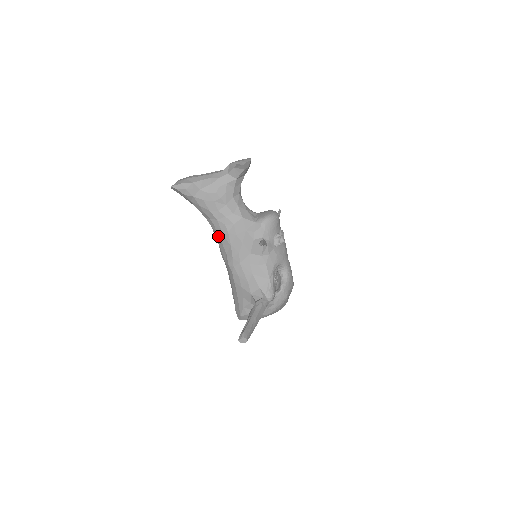
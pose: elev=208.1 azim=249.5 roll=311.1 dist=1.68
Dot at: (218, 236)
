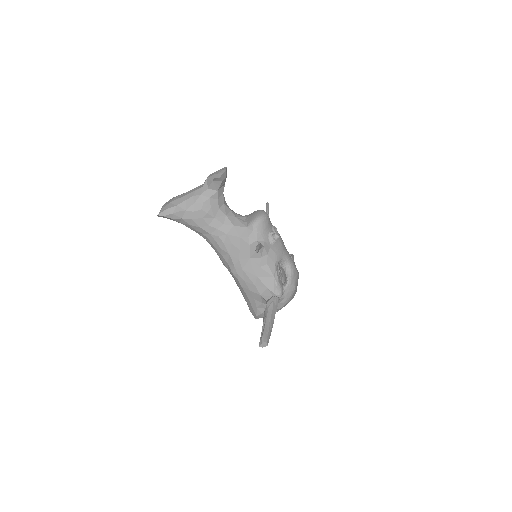
Dot at: (215, 248)
